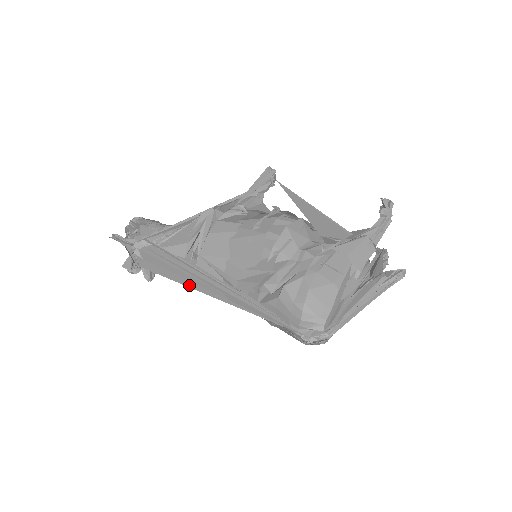
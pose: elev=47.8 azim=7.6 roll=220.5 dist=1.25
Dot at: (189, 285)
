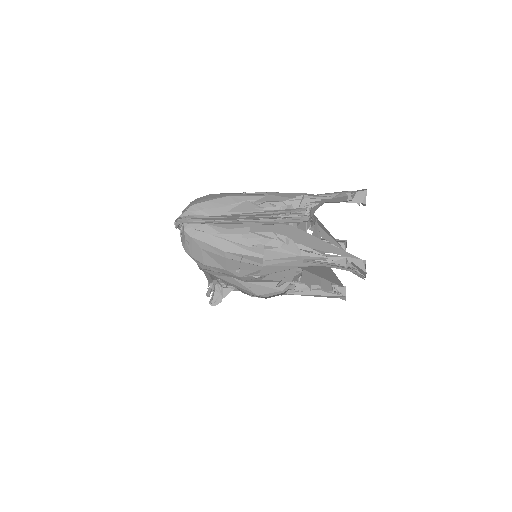
Dot at: occluded
